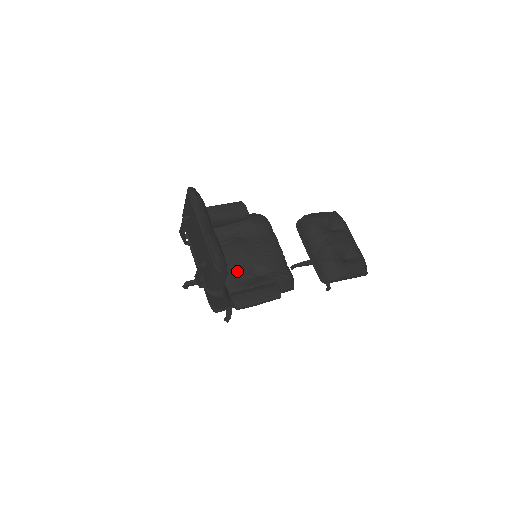
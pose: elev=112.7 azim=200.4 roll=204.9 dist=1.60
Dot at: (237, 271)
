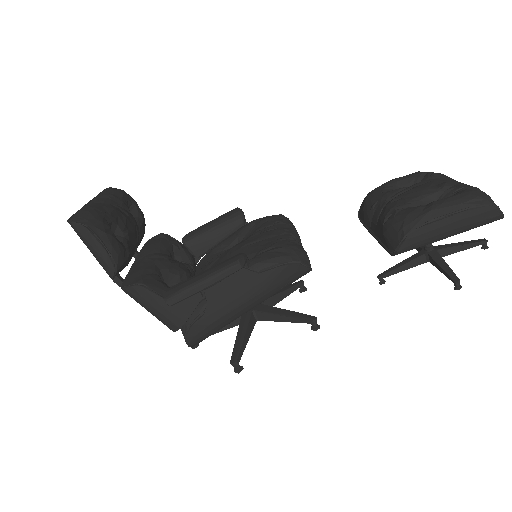
Dot at: occluded
